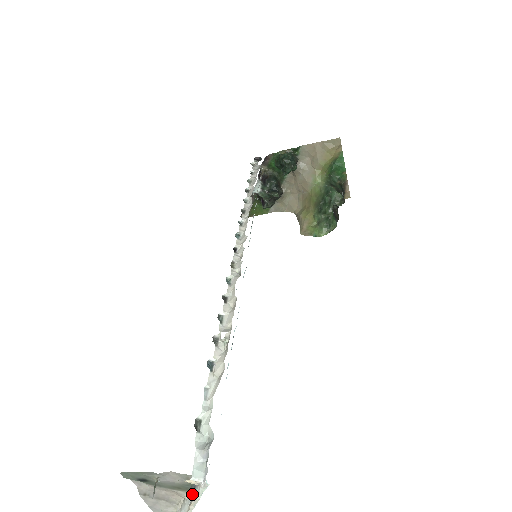
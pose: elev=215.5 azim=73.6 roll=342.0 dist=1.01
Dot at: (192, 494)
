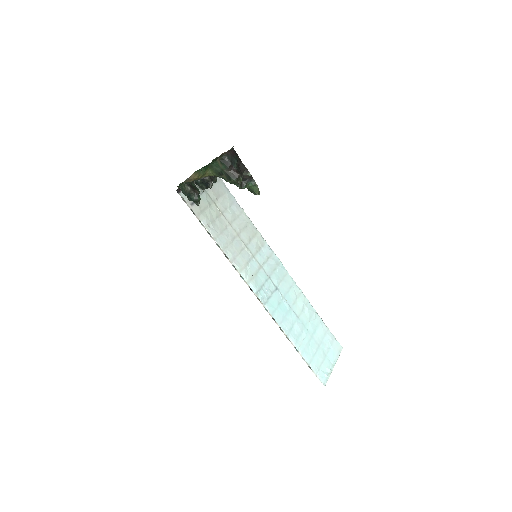
Dot at: (327, 373)
